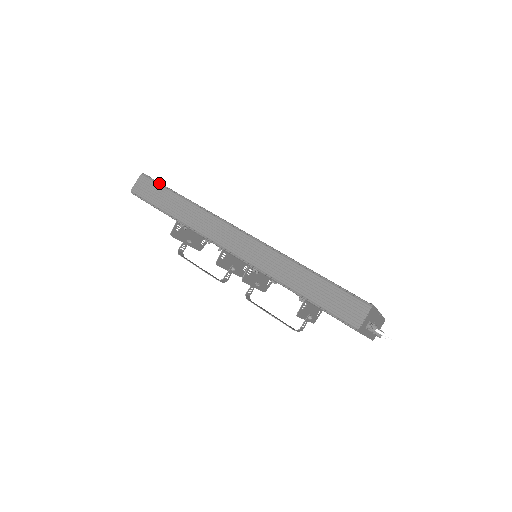
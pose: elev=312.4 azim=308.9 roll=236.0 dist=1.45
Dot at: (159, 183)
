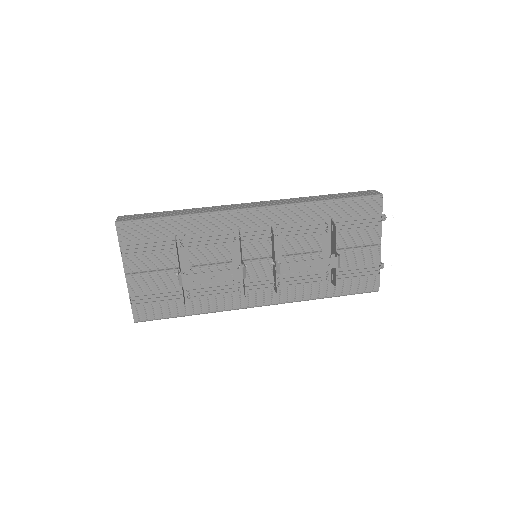
Dot at: (144, 214)
